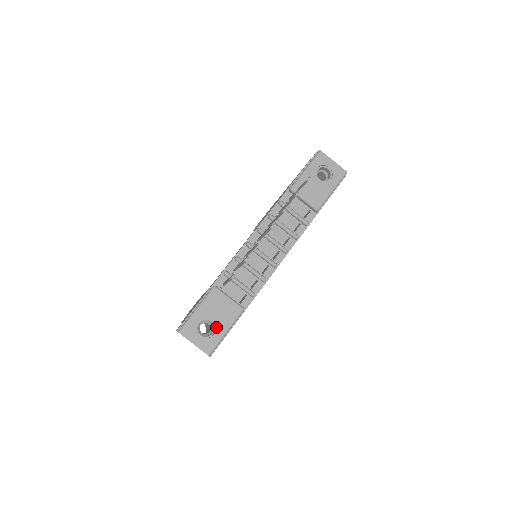
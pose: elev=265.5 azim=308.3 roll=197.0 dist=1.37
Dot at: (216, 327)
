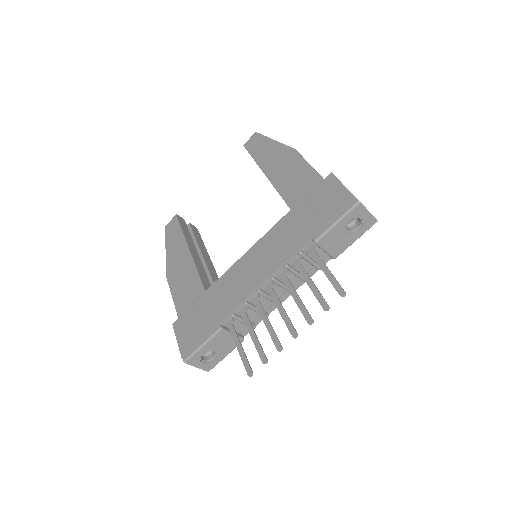
Dot at: (218, 355)
